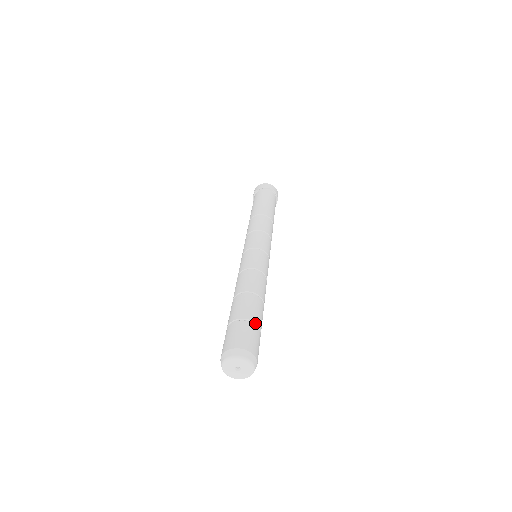
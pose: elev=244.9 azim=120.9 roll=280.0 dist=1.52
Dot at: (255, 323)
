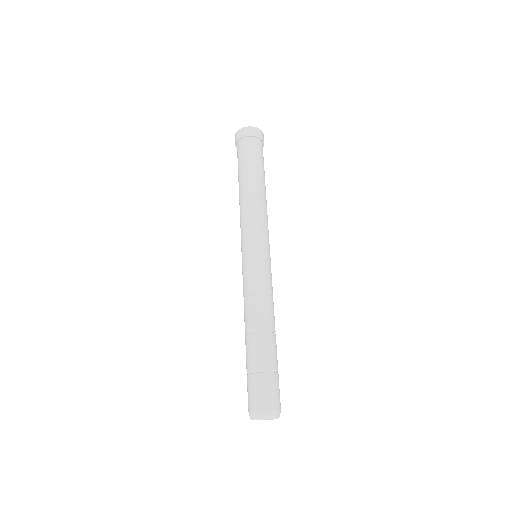
Dot at: (263, 370)
